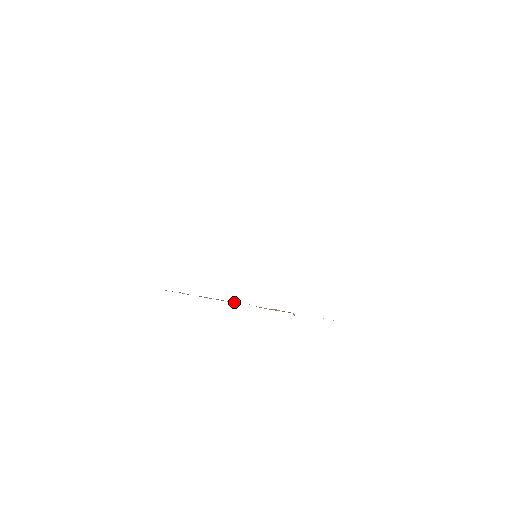
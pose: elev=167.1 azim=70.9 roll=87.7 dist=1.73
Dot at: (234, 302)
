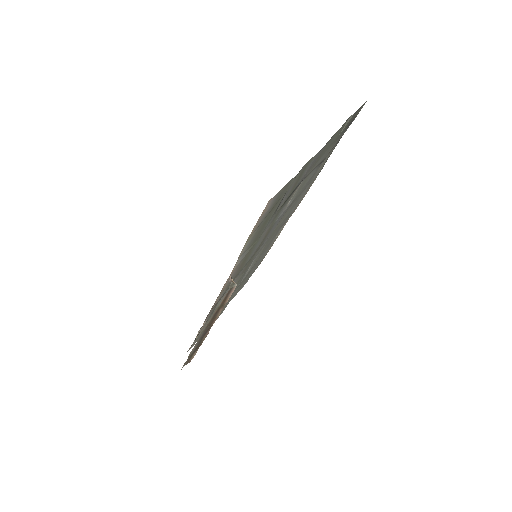
Dot at: occluded
